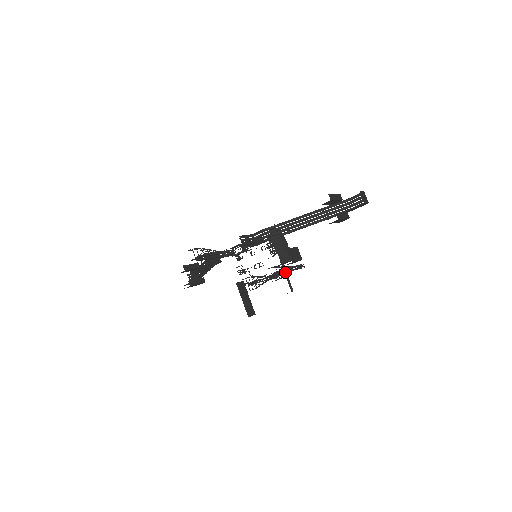
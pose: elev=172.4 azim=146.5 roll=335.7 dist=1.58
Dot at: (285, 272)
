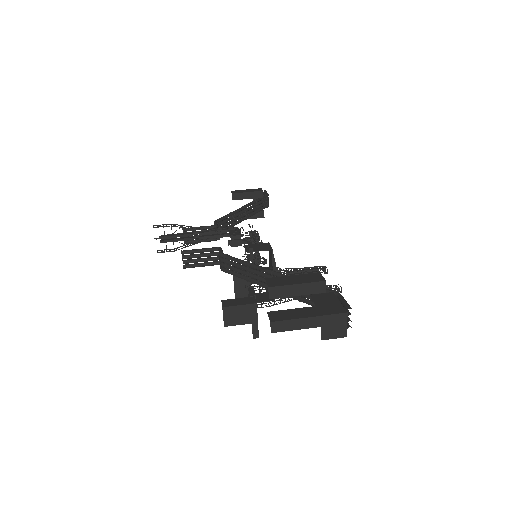
Dot at: occluded
